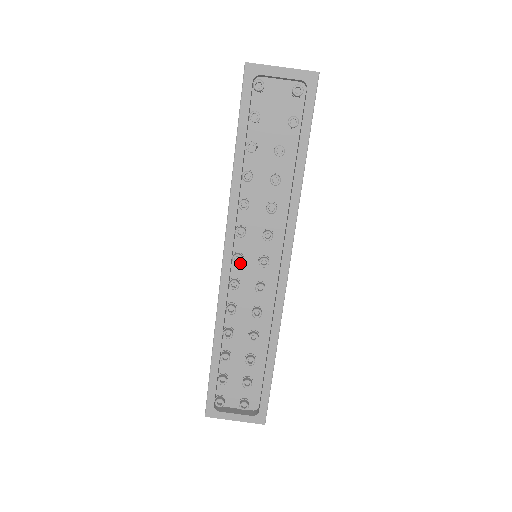
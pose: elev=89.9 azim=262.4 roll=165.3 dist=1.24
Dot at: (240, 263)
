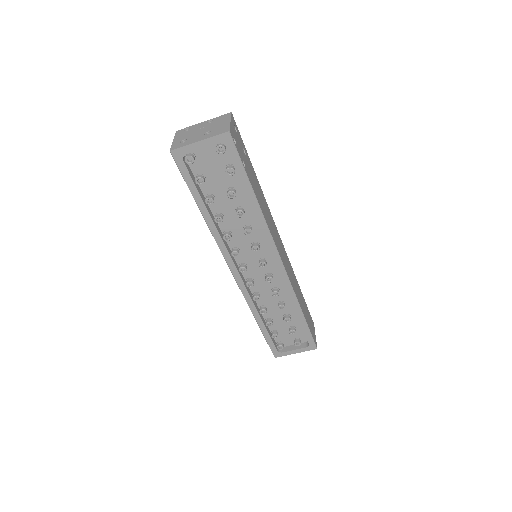
Dot at: occluded
